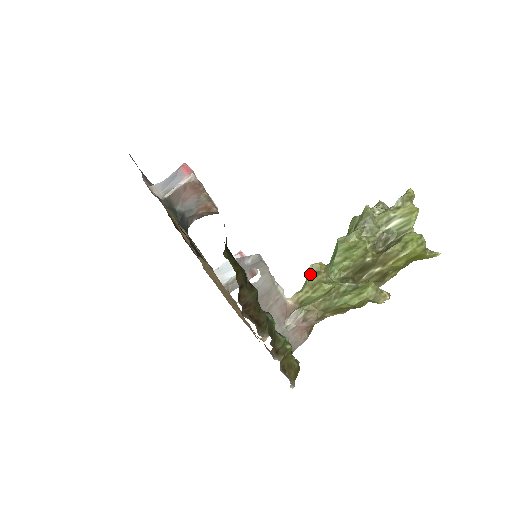
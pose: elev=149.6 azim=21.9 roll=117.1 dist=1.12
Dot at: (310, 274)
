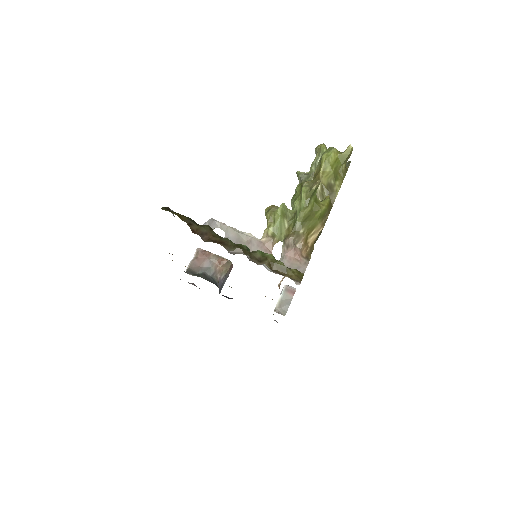
Dot at: occluded
